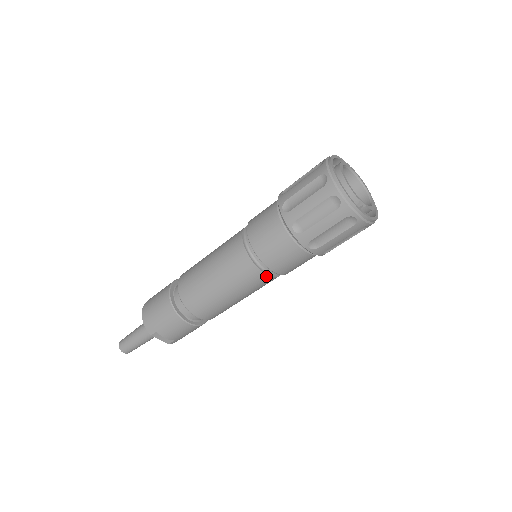
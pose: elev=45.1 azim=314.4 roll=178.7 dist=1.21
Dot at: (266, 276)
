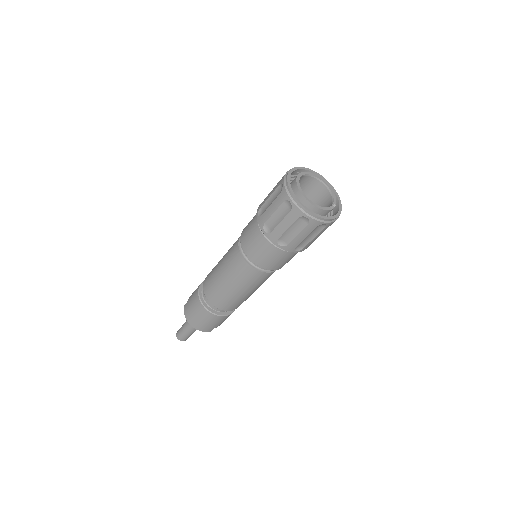
Dot at: occluded
